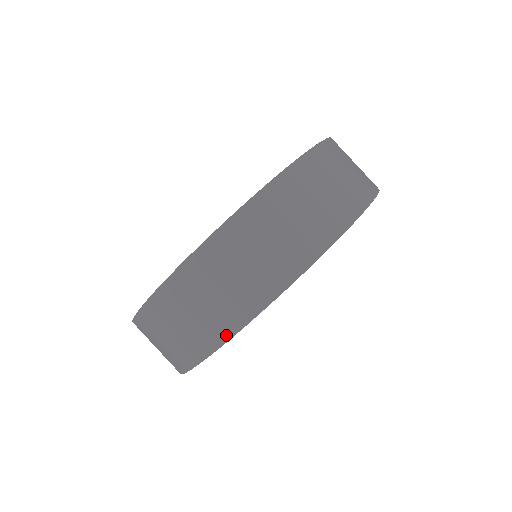
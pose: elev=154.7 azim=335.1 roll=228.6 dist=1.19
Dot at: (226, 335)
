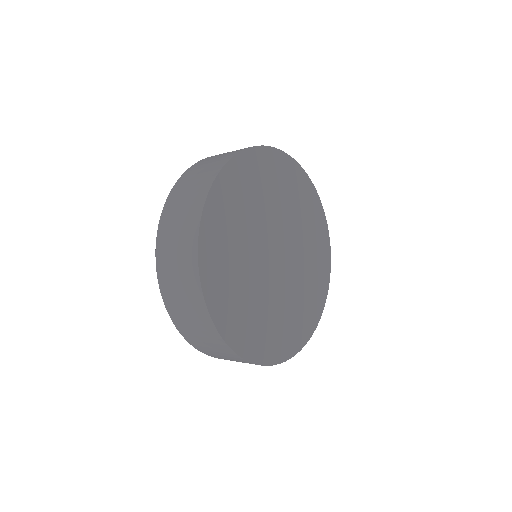
Dot at: (207, 190)
